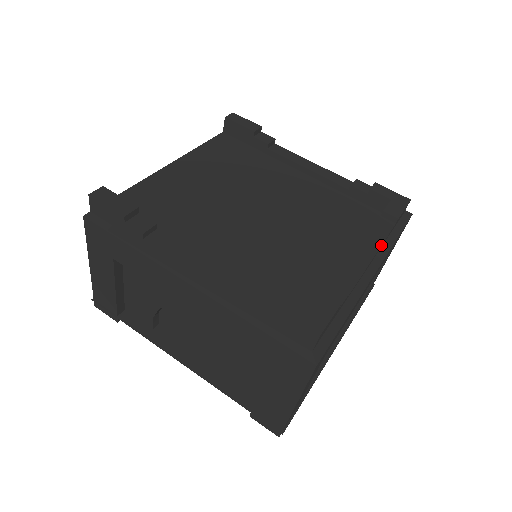
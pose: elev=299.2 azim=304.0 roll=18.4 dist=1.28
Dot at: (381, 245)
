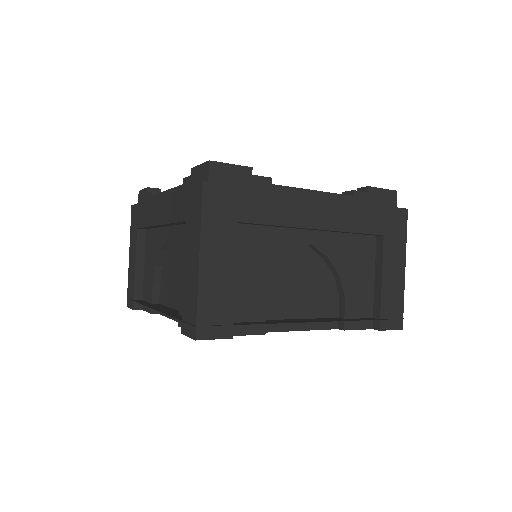
Dot at: (342, 194)
